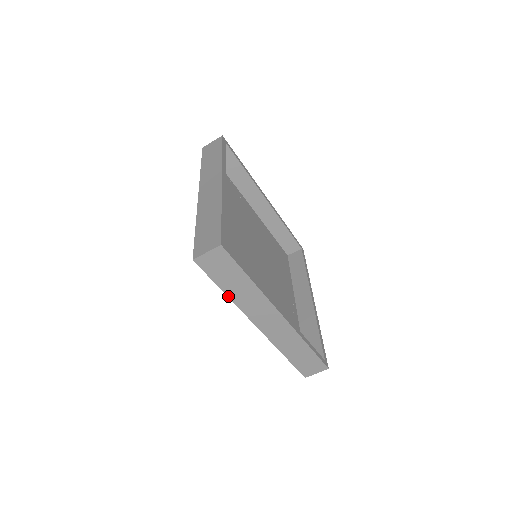
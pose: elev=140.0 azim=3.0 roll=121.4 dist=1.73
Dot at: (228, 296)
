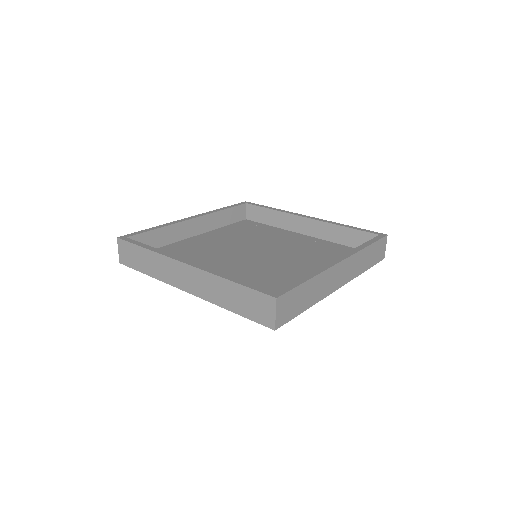
Dot at: (311, 306)
